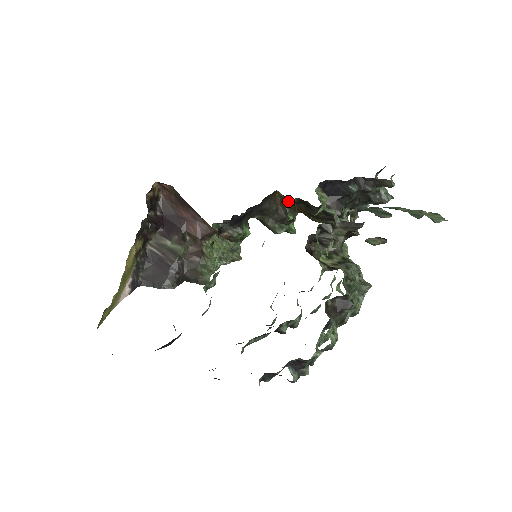
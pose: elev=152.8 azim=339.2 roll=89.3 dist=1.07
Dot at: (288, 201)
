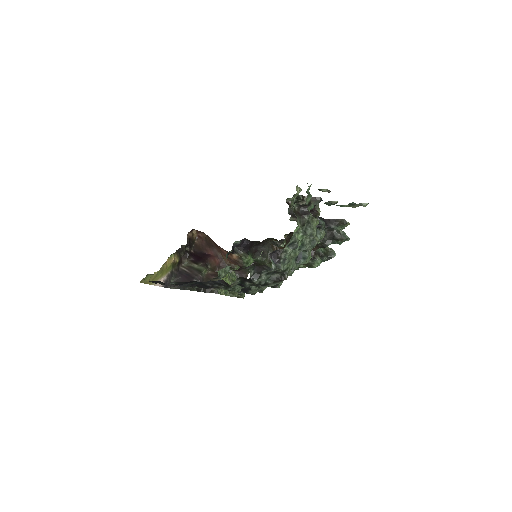
Dot at: occluded
